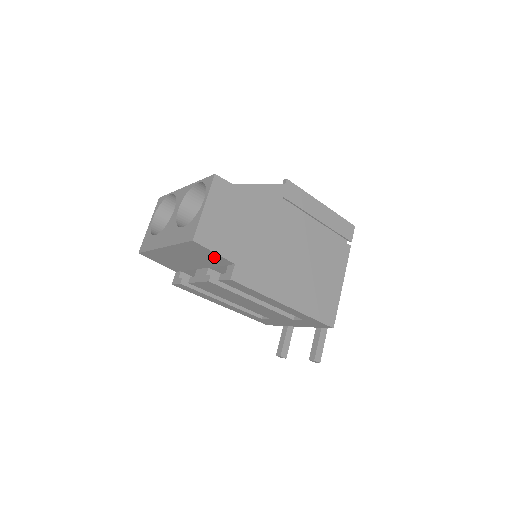
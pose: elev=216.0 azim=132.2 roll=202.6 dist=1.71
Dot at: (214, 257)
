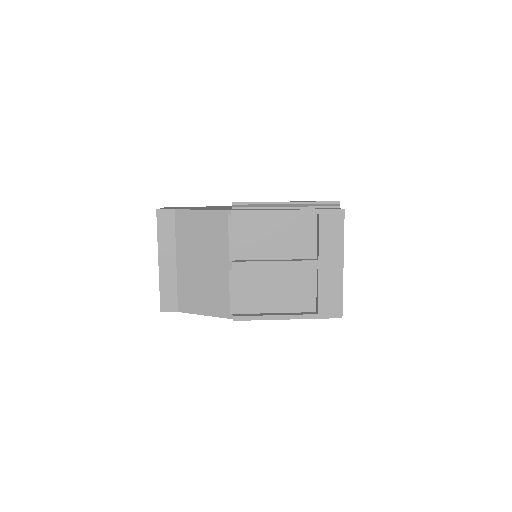
Dot at: occluded
